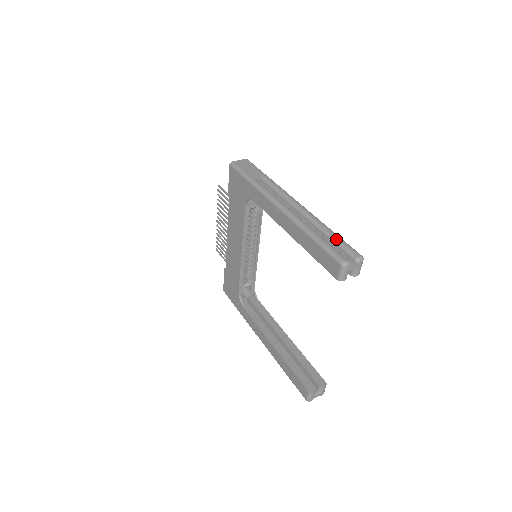
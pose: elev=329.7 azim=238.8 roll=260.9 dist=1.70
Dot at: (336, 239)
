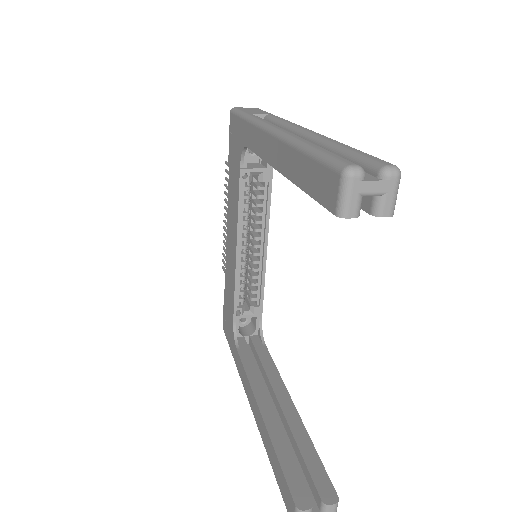
Dot at: (350, 150)
